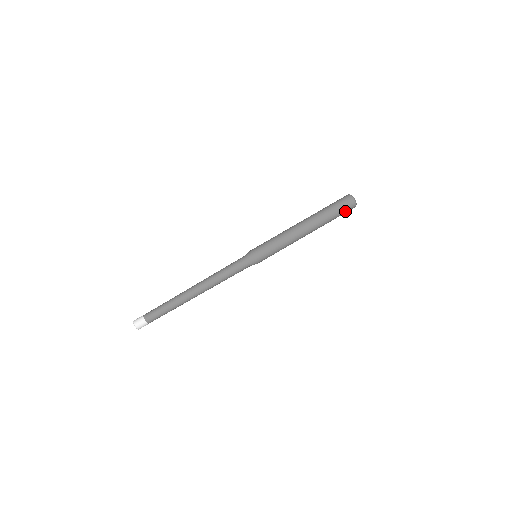
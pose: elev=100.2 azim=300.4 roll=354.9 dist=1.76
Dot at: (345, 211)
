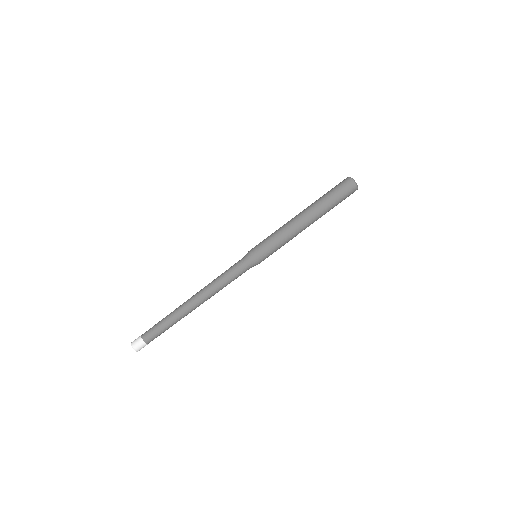
Dot at: (345, 193)
